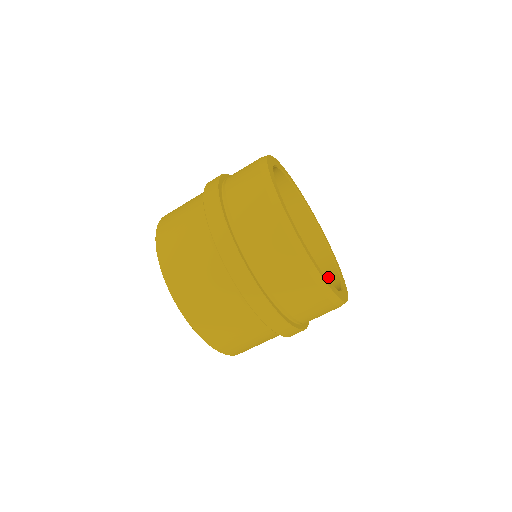
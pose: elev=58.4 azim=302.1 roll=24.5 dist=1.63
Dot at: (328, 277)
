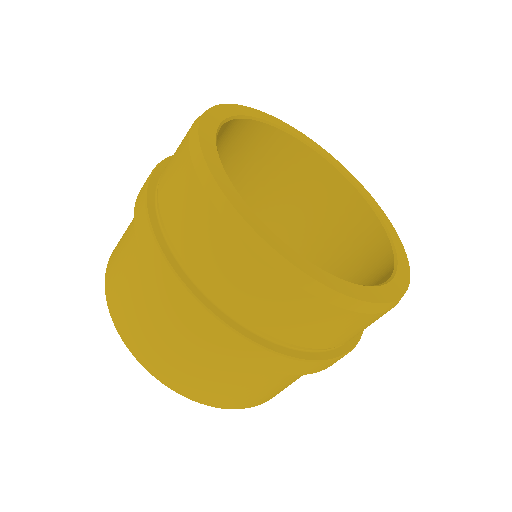
Dot at: (373, 243)
